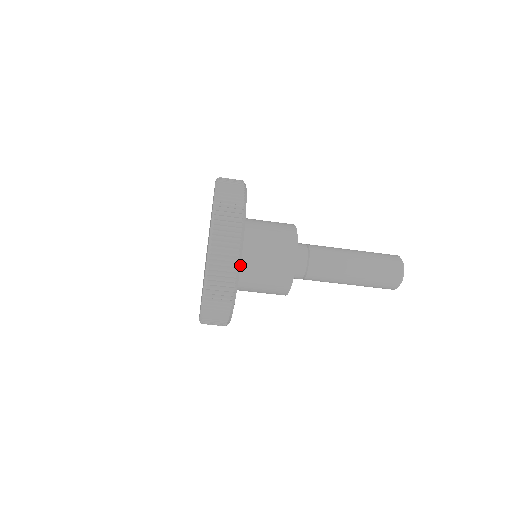
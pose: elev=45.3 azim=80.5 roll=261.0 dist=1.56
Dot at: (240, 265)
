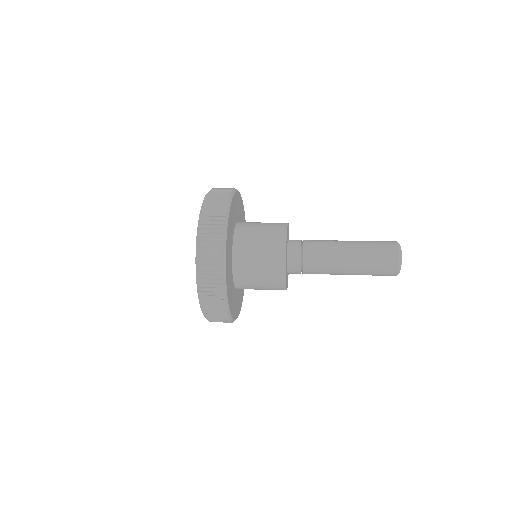
Dot at: (232, 318)
